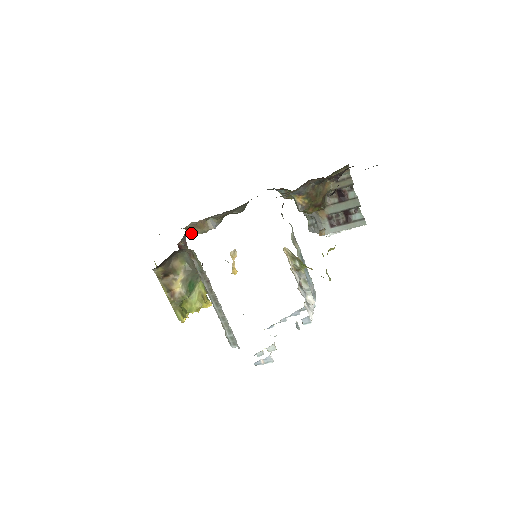
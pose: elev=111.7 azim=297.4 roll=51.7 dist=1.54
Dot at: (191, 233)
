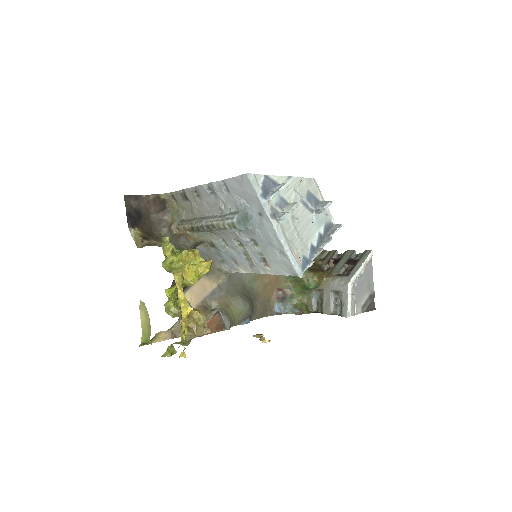
Dot at: occluded
